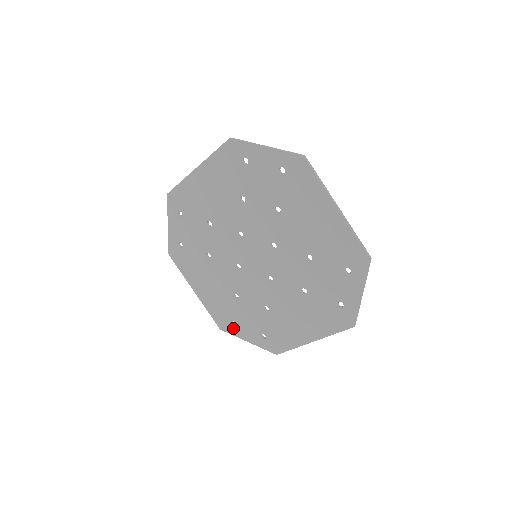
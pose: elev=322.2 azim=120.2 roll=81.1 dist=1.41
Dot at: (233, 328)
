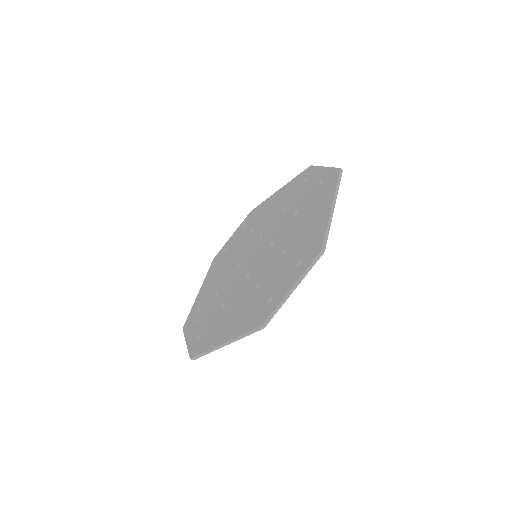
Dot at: (190, 327)
